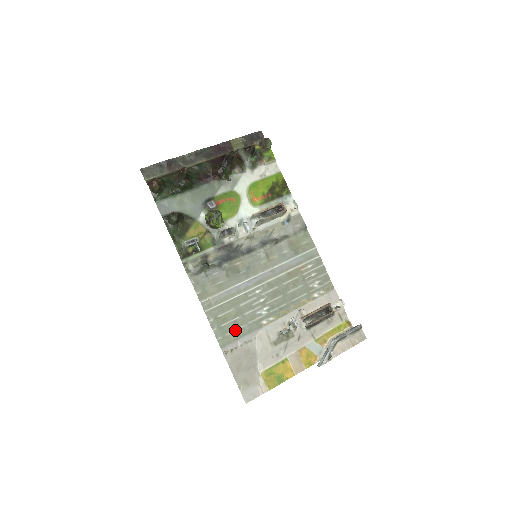
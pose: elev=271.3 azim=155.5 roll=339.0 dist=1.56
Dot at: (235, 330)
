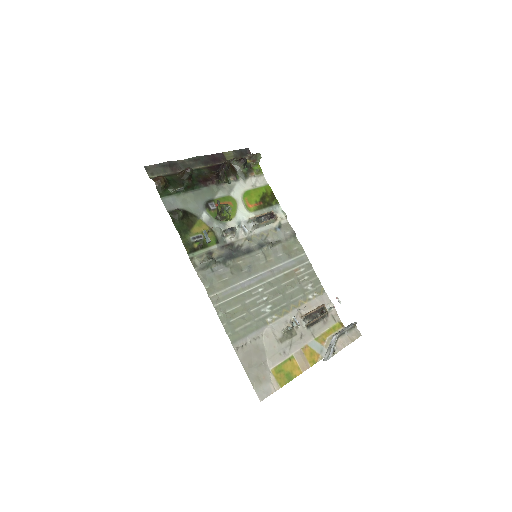
Dot at: (243, 326)
